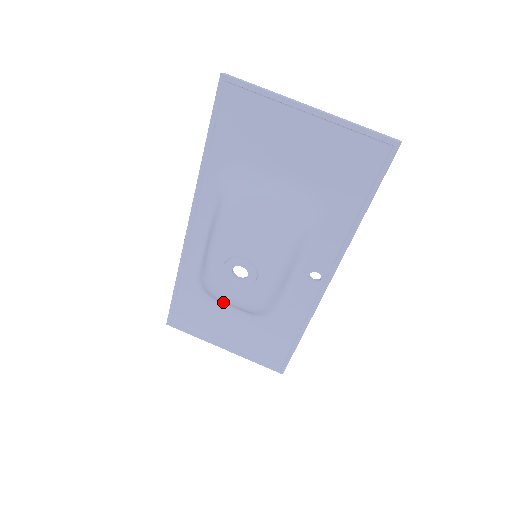
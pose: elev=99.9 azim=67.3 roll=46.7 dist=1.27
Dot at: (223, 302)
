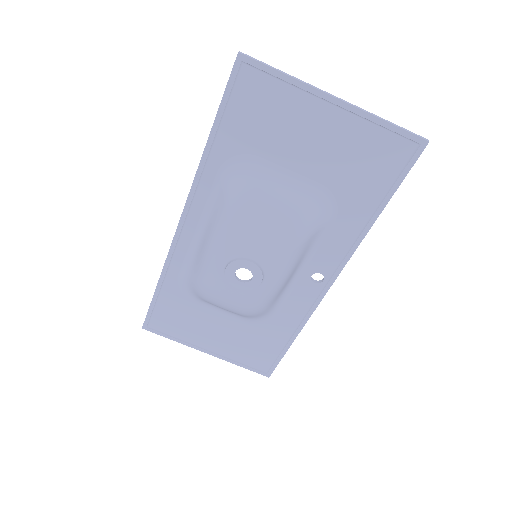
Dot at: (212, 304)
